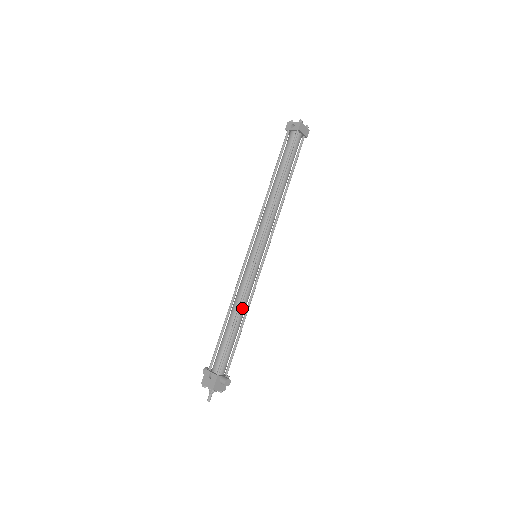
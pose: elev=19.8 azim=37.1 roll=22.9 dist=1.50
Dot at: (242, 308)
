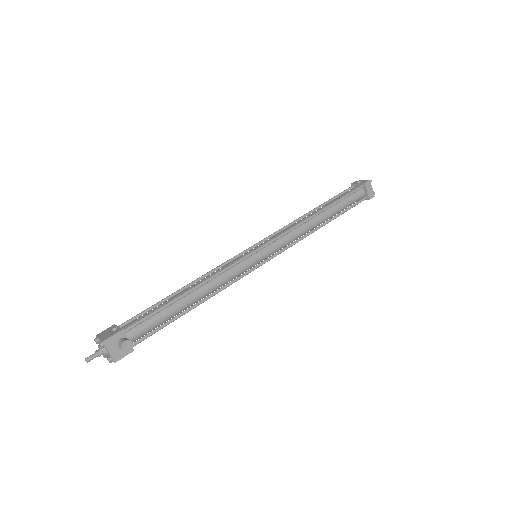
Dot at: (206, 287)
